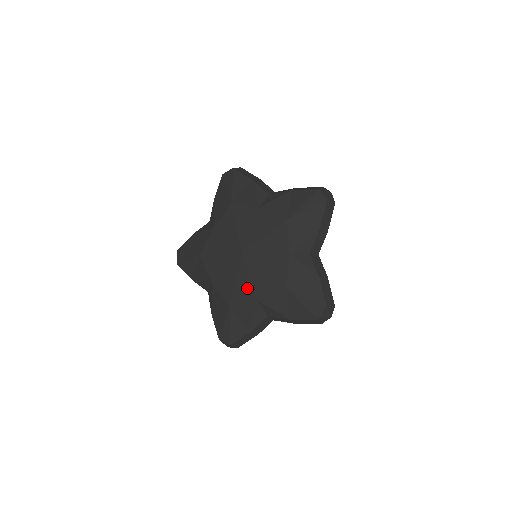
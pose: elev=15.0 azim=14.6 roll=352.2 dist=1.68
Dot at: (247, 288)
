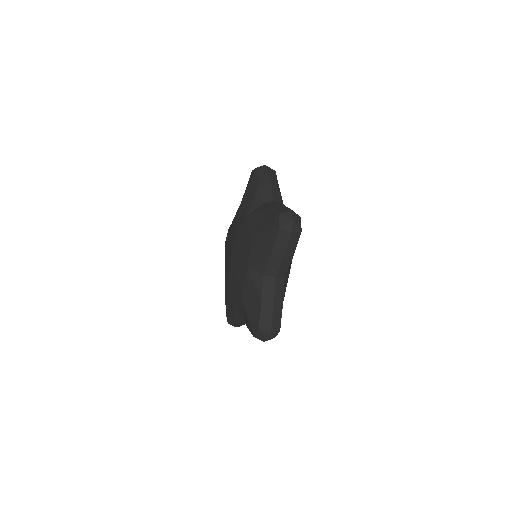
Dot at: (241, 270)
